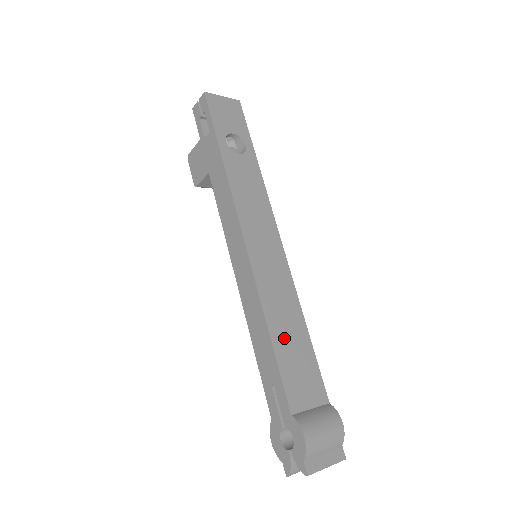
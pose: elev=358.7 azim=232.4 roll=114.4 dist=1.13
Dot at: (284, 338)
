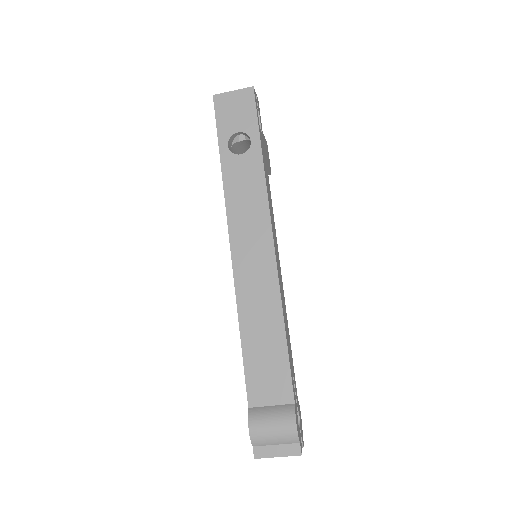
Dot at: (255, 340)
